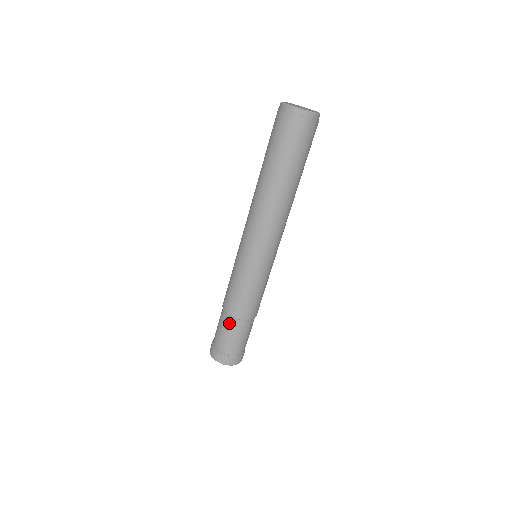
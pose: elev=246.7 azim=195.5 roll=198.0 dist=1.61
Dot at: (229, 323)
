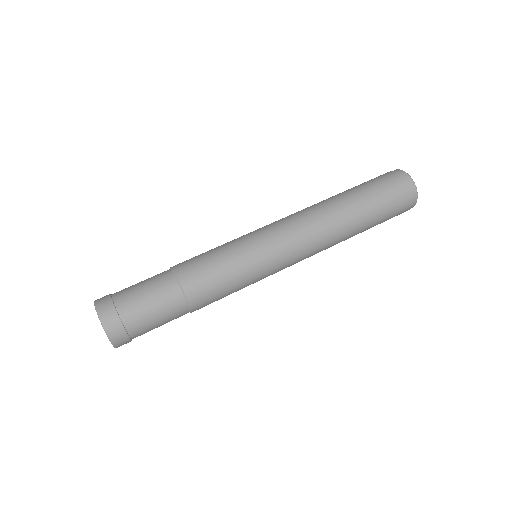
Dot at: (164, 280)
